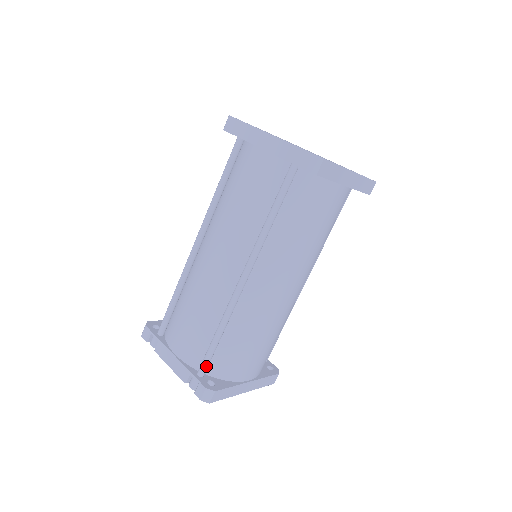
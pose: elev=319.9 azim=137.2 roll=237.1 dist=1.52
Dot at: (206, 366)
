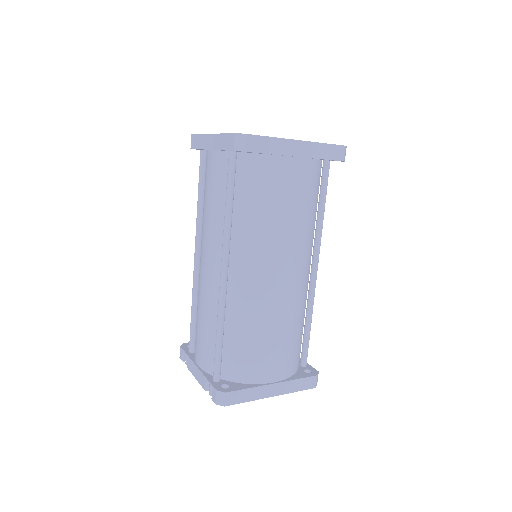
Dot at: (217, 370)
